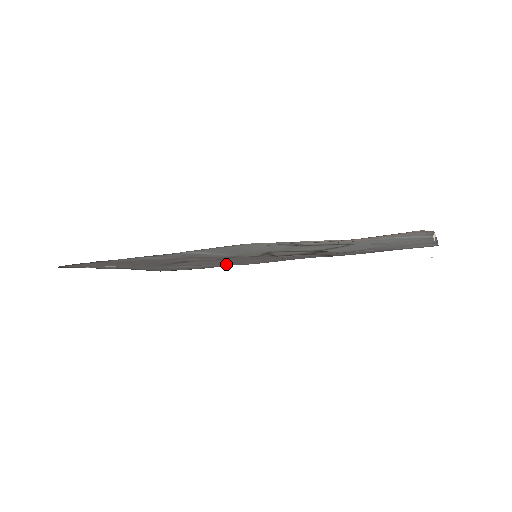
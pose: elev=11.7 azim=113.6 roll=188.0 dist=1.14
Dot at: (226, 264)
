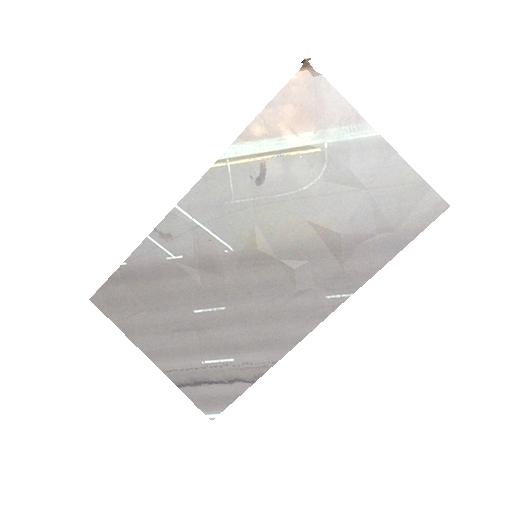
Dot at: (259, 353)
